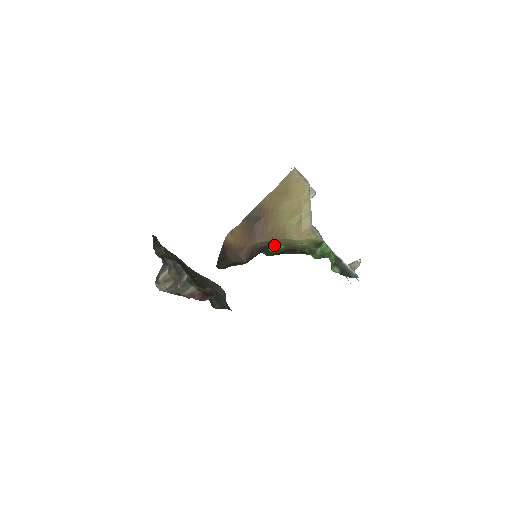
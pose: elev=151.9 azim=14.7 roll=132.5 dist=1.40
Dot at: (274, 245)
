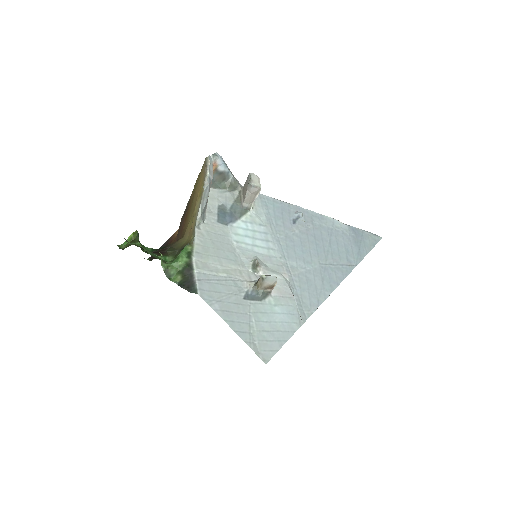
Dot at: (131, 241)
